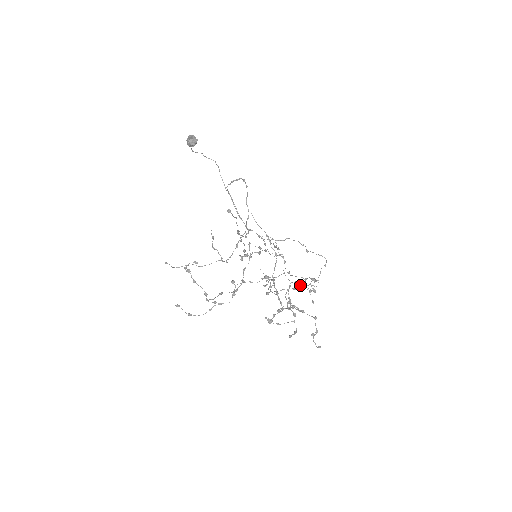
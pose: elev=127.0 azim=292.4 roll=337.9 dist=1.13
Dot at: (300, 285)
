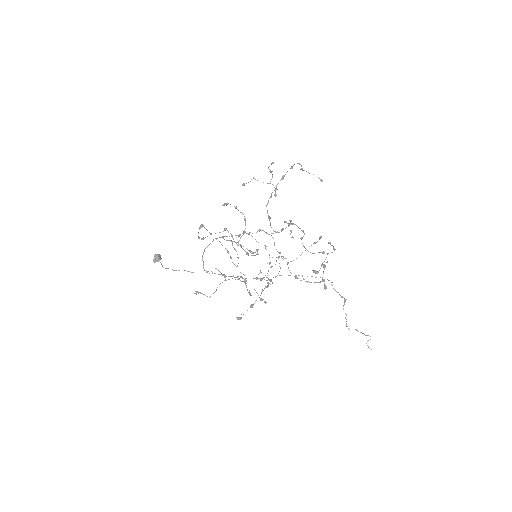
Dot at: (275, 192)
